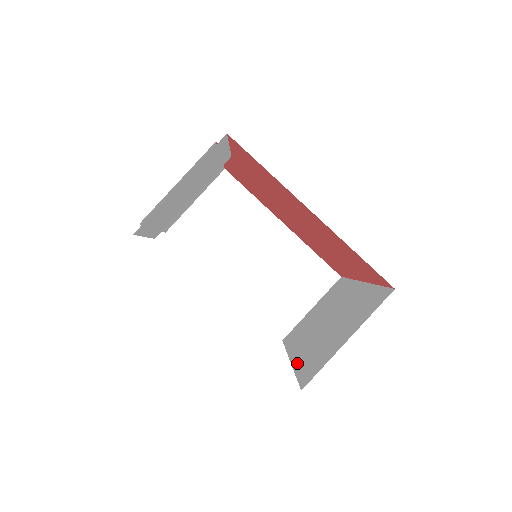
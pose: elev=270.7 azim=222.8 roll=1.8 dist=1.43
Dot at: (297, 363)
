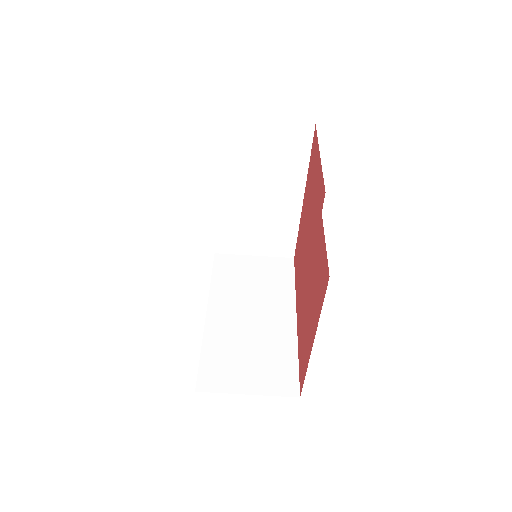
Dot at: (208, 337)
